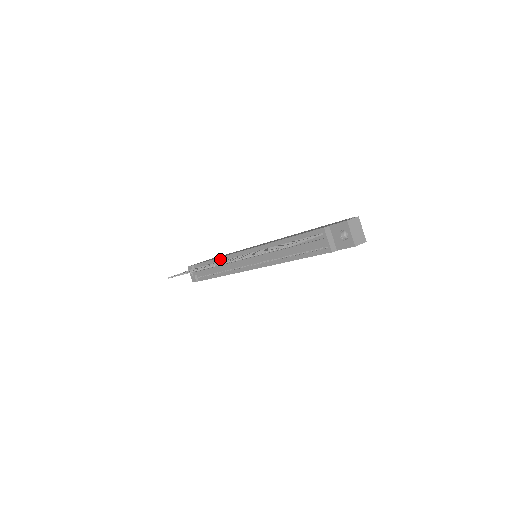
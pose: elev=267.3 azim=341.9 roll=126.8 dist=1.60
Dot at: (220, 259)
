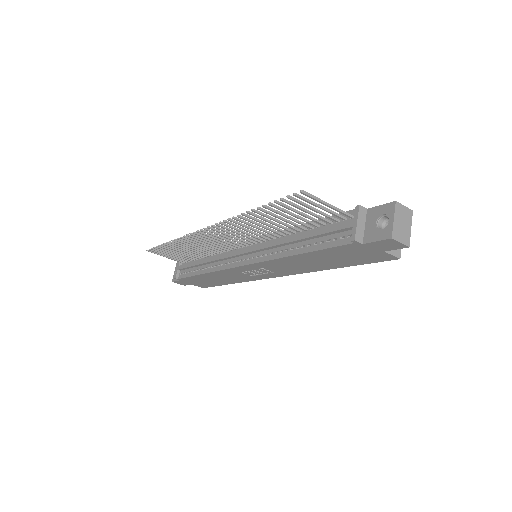
Dot at: occluded
